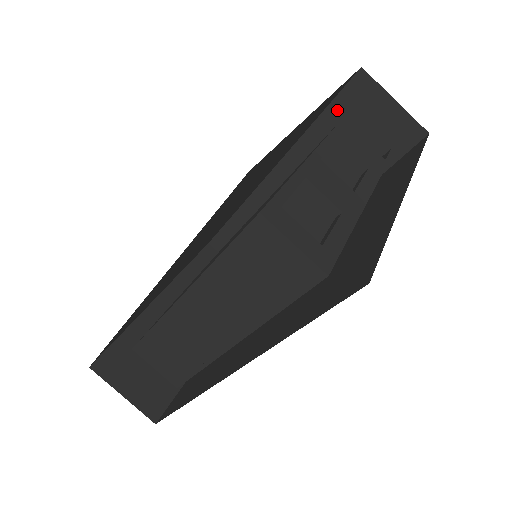
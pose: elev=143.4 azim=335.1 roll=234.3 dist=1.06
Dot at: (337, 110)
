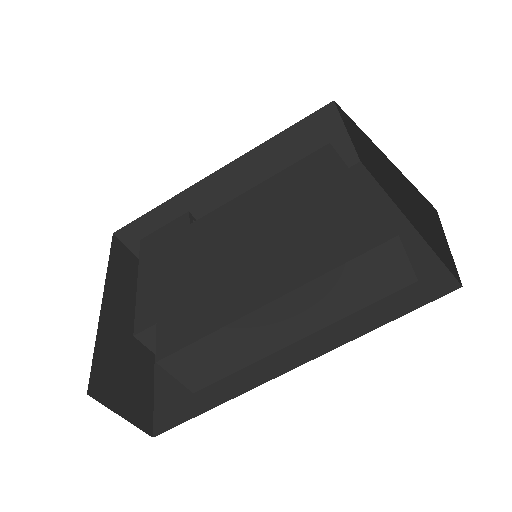
Dot at: (302, 129)
